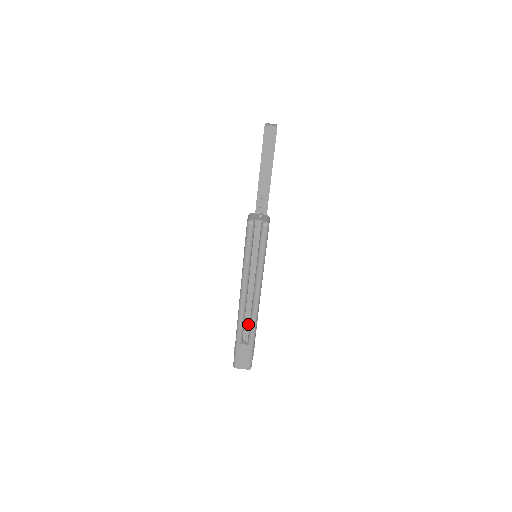
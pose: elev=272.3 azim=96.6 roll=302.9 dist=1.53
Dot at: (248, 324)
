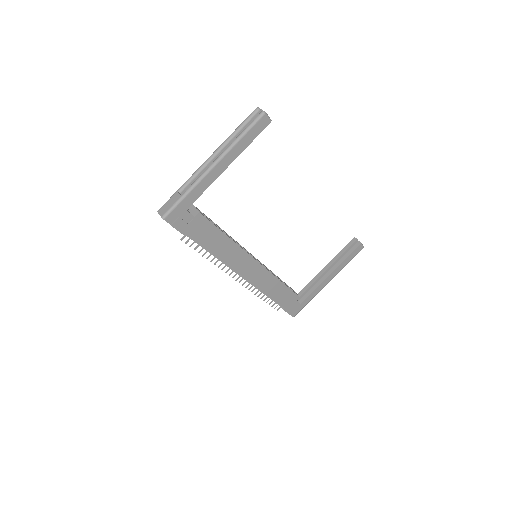
Dot at: (195, 182)
